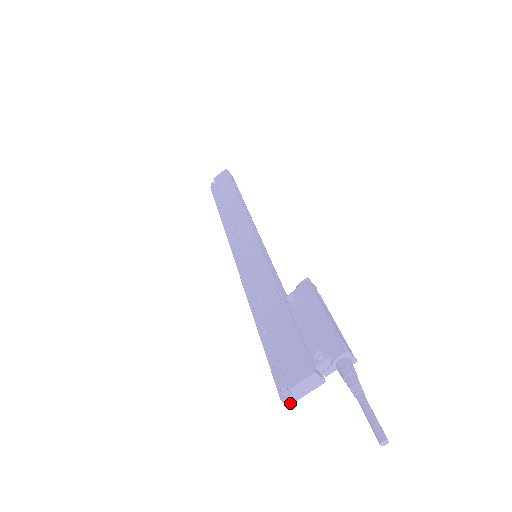
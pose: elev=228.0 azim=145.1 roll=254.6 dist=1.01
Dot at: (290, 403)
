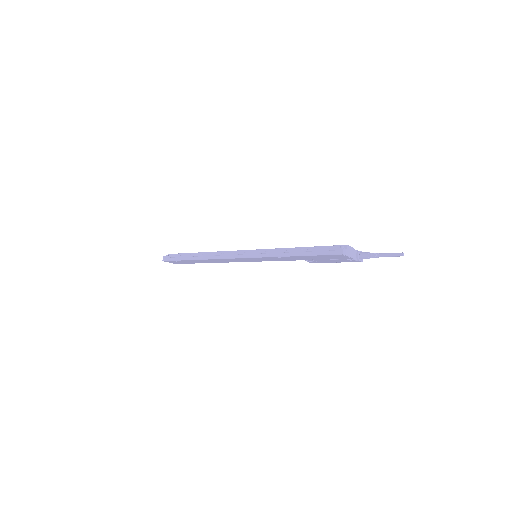
Dot at: (344, 253)
